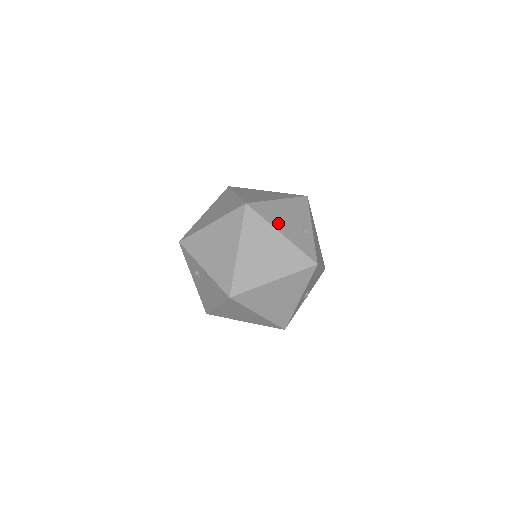
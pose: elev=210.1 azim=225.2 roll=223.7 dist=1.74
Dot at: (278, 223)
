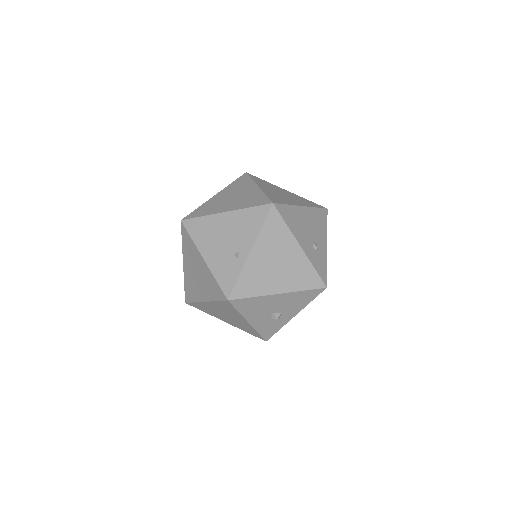
Dot at: (206, 244)
